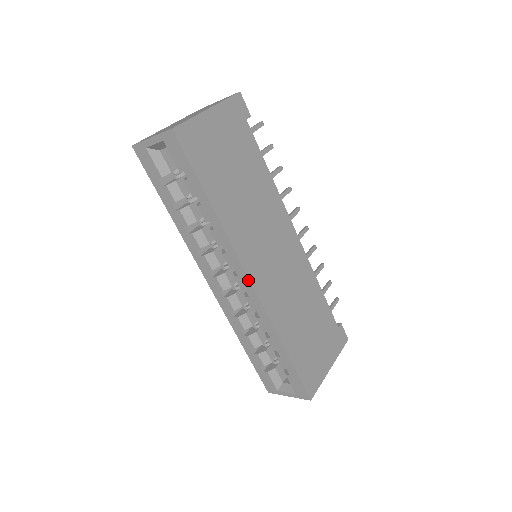
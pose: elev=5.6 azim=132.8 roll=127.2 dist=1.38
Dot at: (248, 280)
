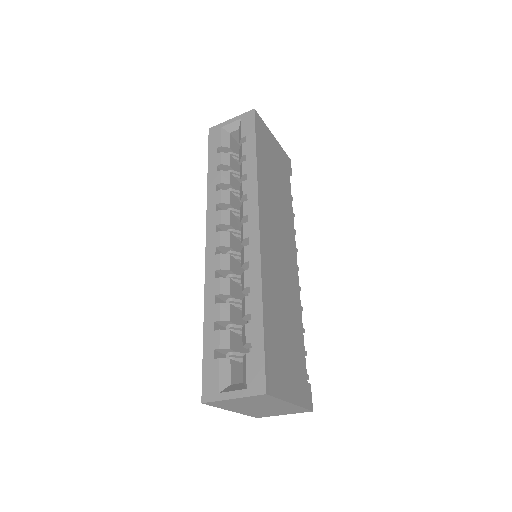
Dot at: (258, 224)
